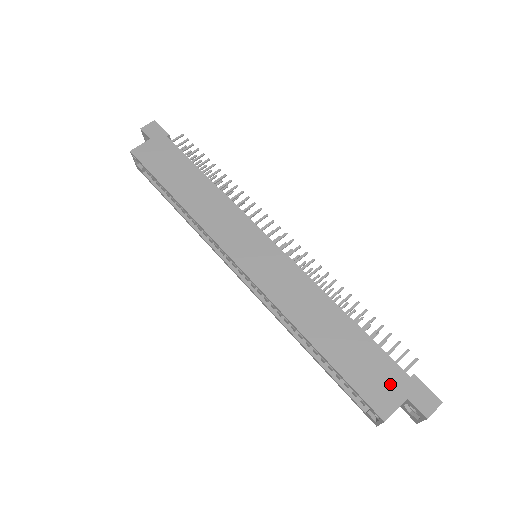
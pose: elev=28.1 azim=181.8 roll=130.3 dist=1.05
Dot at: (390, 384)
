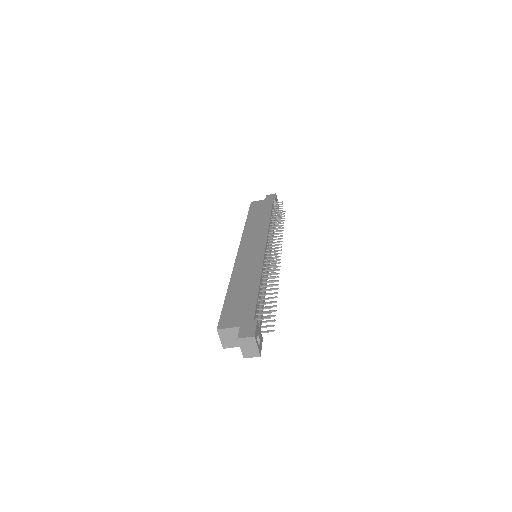
Dot at: (240, 317)
